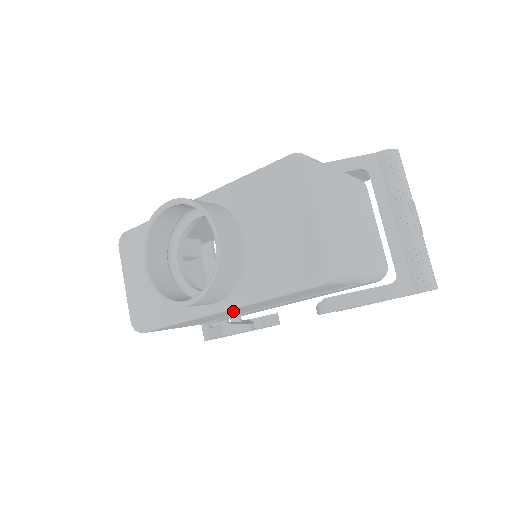
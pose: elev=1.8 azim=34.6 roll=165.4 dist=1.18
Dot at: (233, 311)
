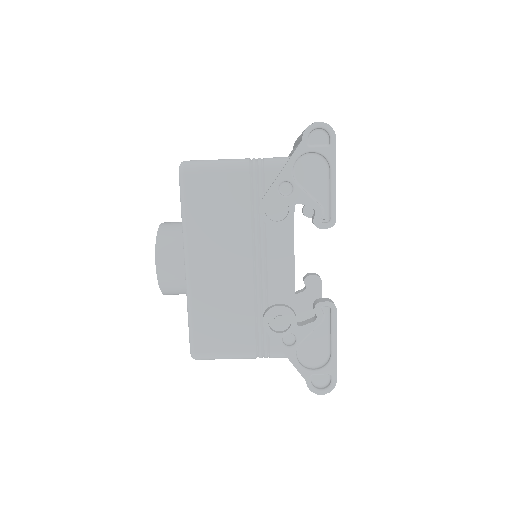
Dot at: (208, 268)
